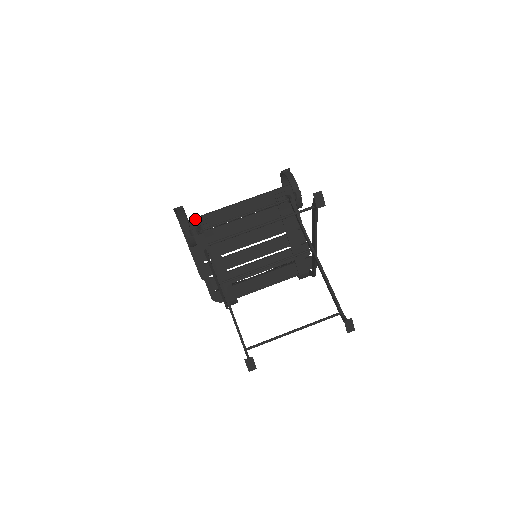
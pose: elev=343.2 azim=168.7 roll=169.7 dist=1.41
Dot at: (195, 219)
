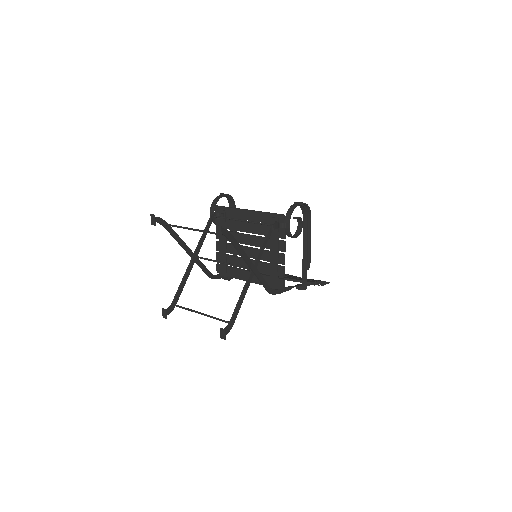
Dot at: (218, 207)
